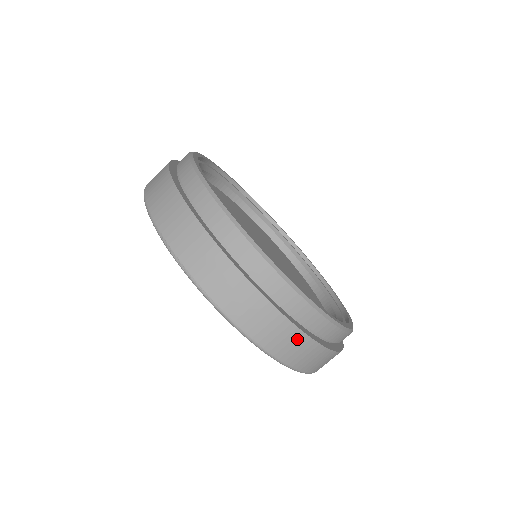
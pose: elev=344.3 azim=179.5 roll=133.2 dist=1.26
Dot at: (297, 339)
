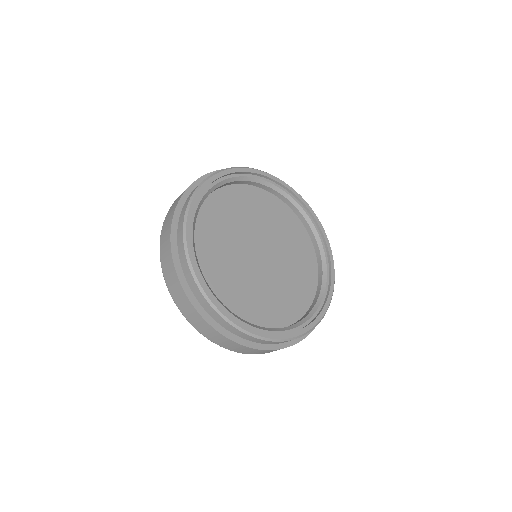
Dot at: occluded
